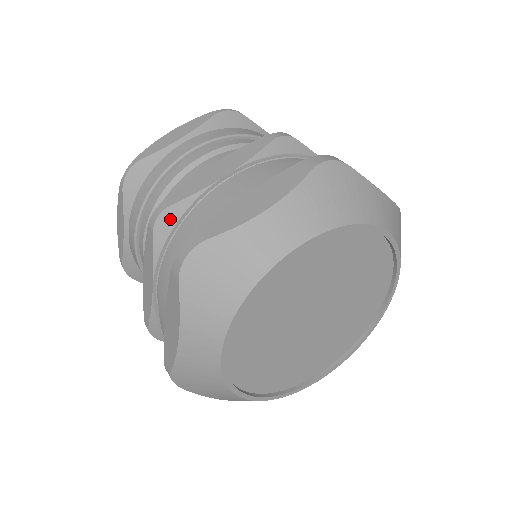
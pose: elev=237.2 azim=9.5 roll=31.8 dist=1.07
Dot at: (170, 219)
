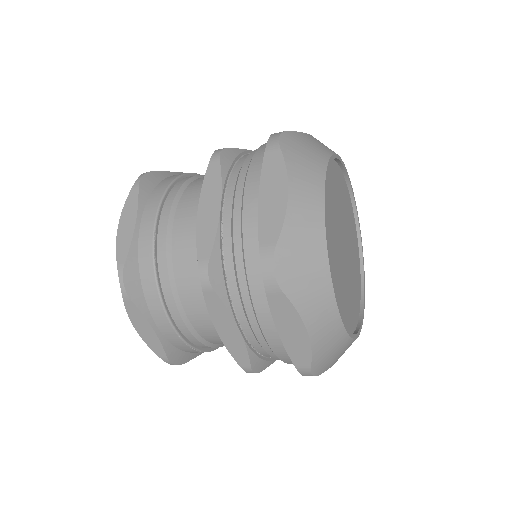
Dot at: (216, 269)
